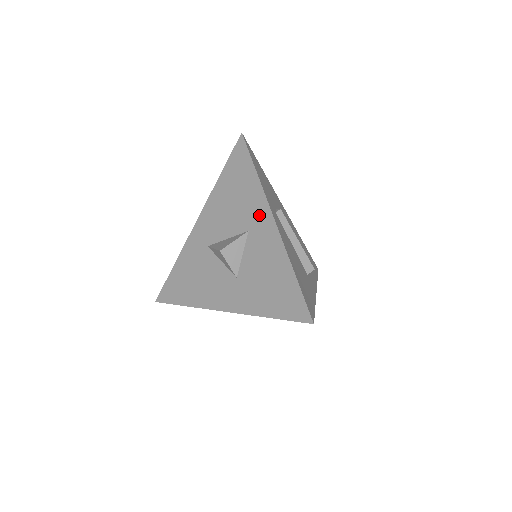
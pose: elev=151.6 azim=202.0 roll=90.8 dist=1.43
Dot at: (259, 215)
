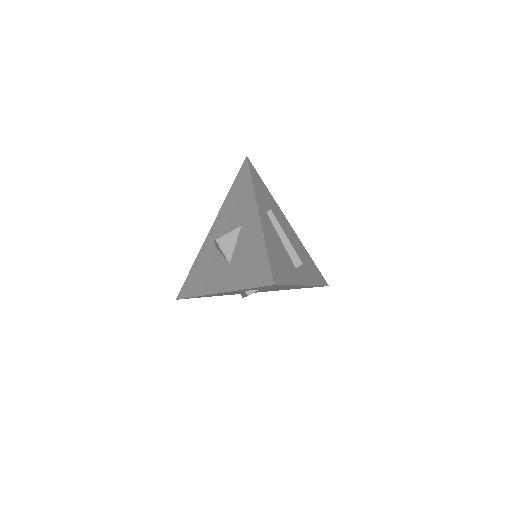
Dot at: (249, 211)
